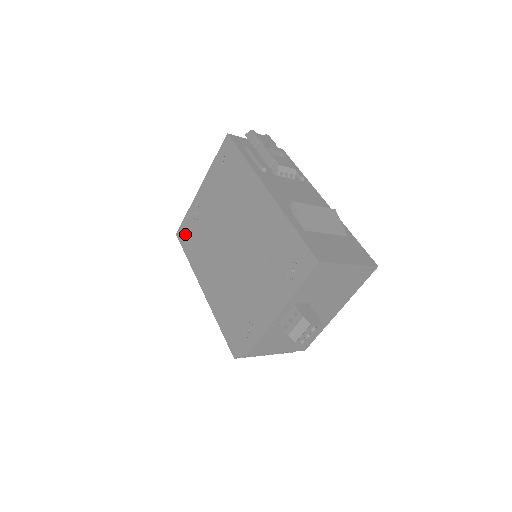
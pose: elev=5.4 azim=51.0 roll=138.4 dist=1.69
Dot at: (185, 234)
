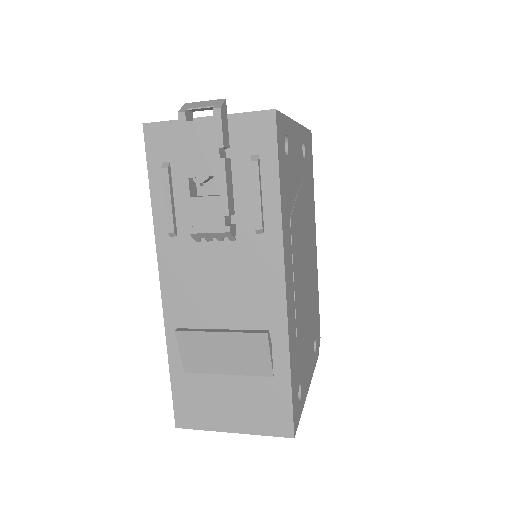
Dot at: occluded
